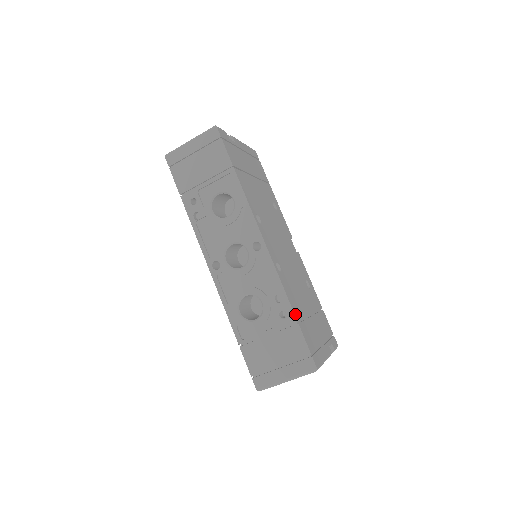
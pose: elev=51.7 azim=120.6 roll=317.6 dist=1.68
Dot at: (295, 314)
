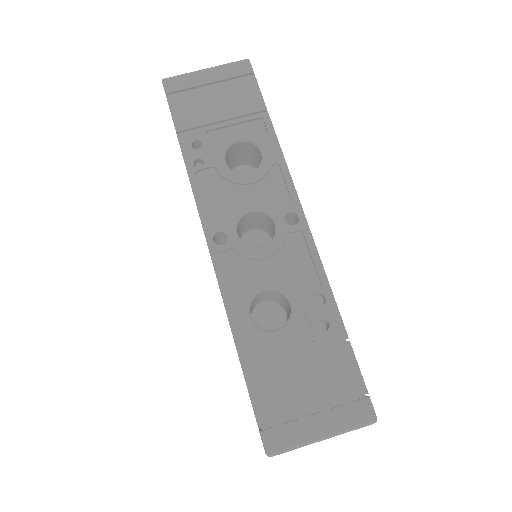
Dot at: (343, 326)
